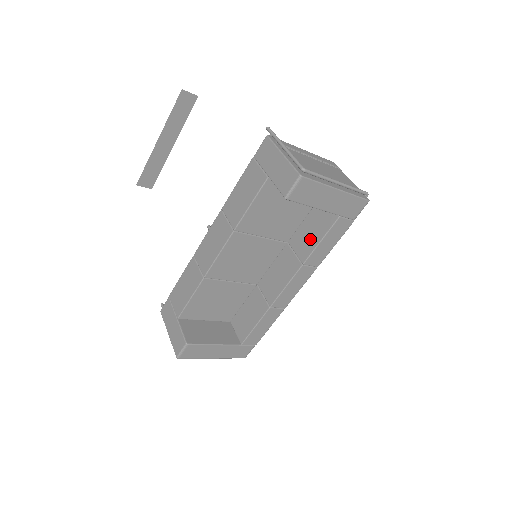
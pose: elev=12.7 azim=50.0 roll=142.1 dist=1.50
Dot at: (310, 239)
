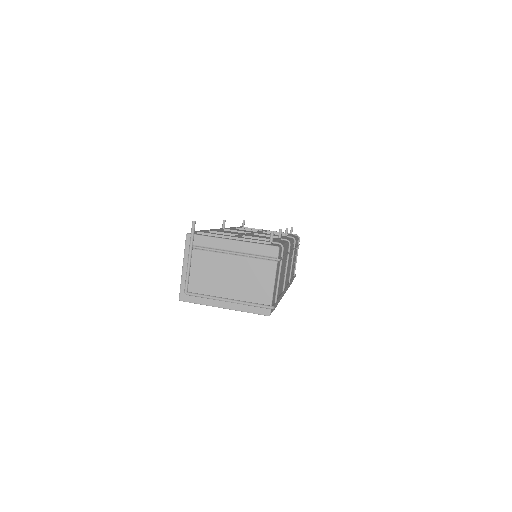
Dot at: occluded
